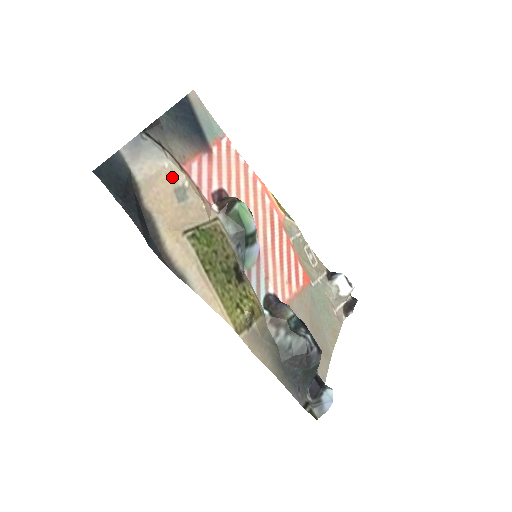
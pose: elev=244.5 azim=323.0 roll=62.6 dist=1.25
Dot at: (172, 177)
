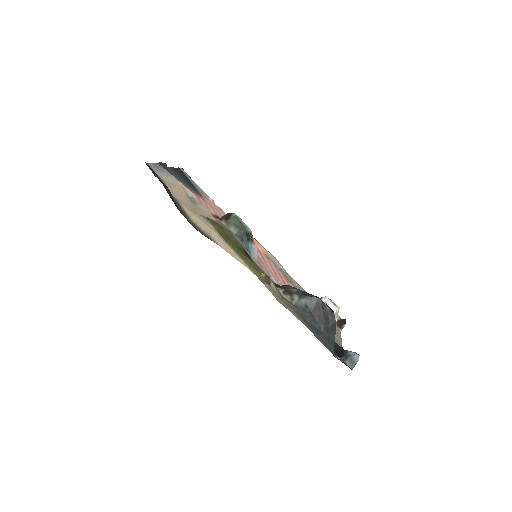
Dot at: (184, 190)
